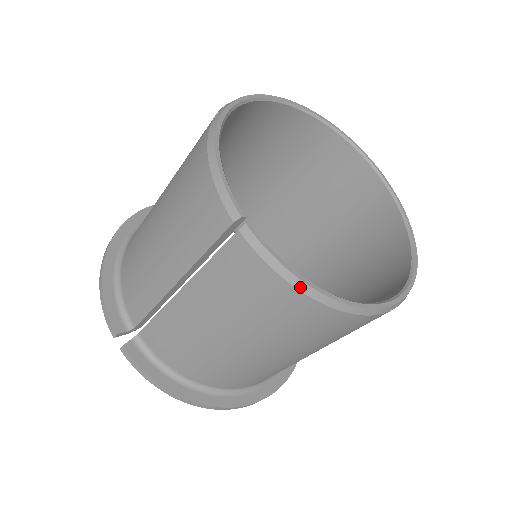
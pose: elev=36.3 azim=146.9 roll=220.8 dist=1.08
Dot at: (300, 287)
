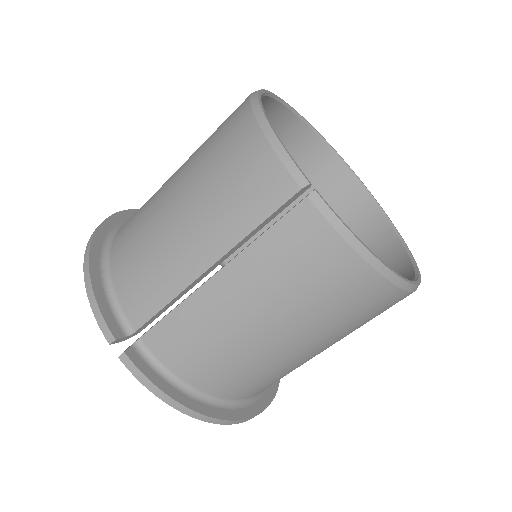
Dot at: (364, 255)
